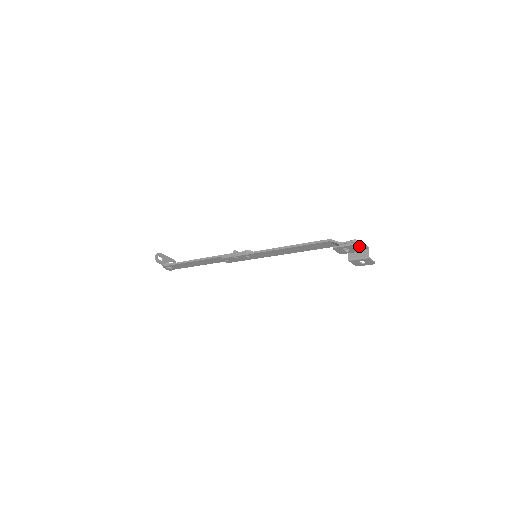
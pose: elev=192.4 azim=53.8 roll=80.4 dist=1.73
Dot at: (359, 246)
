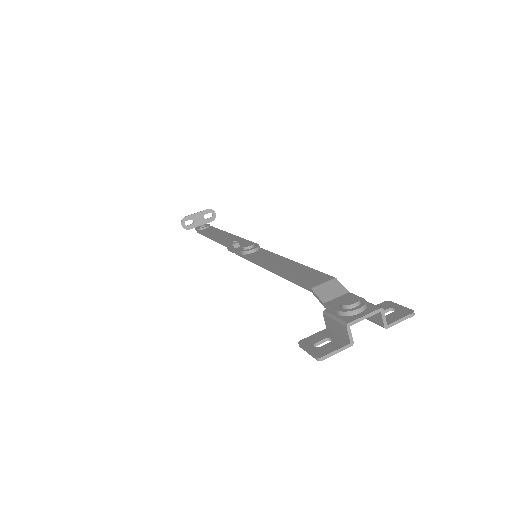
Dot at: (346, 335)
